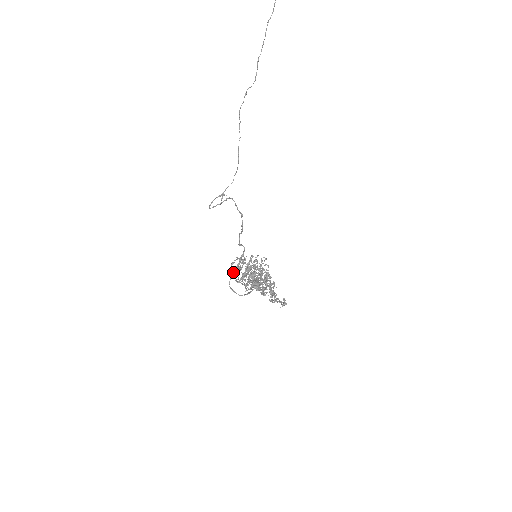
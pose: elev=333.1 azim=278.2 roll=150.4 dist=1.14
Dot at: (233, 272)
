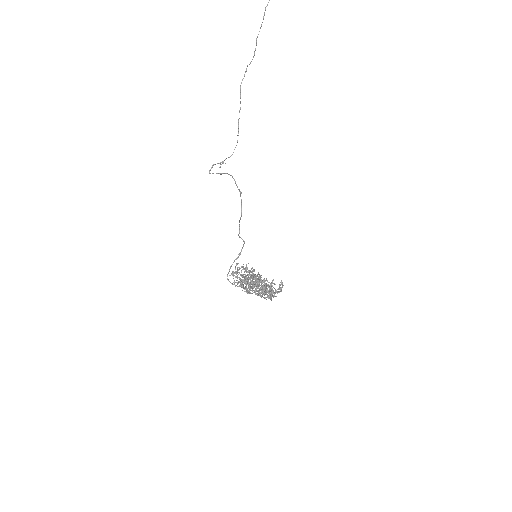
Dot at: occluded
